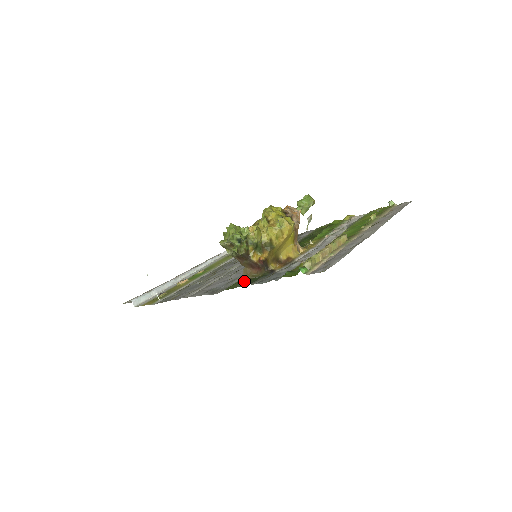
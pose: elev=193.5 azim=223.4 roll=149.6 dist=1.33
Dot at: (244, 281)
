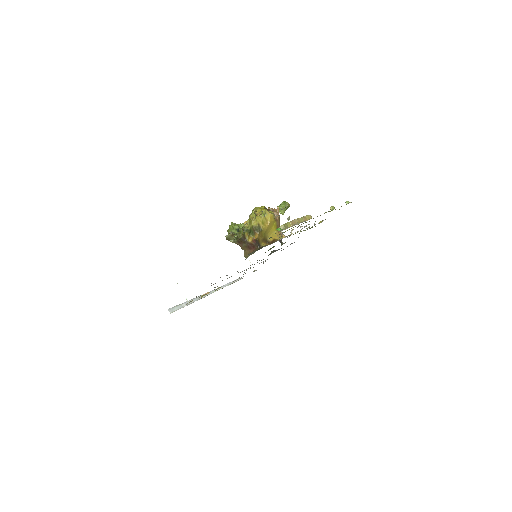
Dot at: (245, 259)
